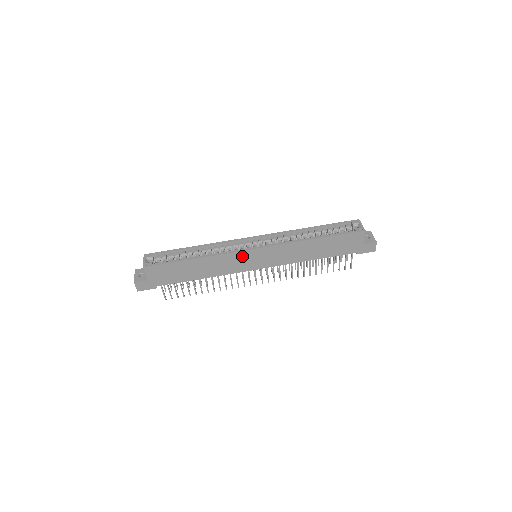
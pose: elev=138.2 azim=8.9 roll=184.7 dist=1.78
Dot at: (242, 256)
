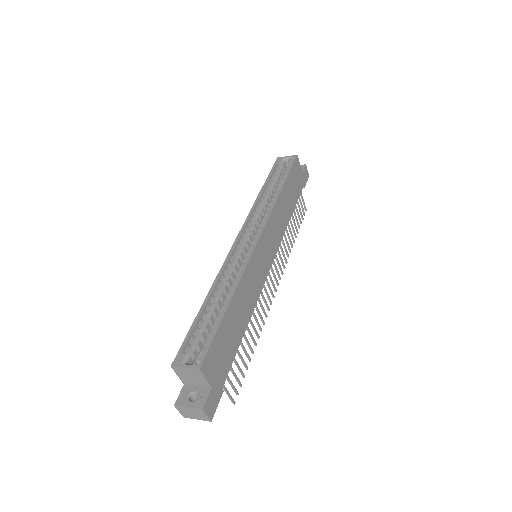
Dot at: (256, 258)
